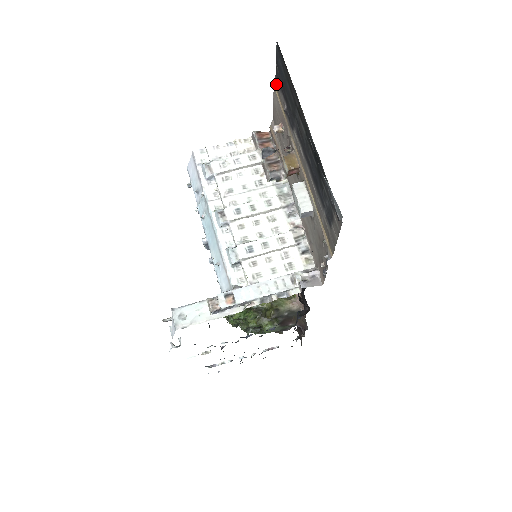
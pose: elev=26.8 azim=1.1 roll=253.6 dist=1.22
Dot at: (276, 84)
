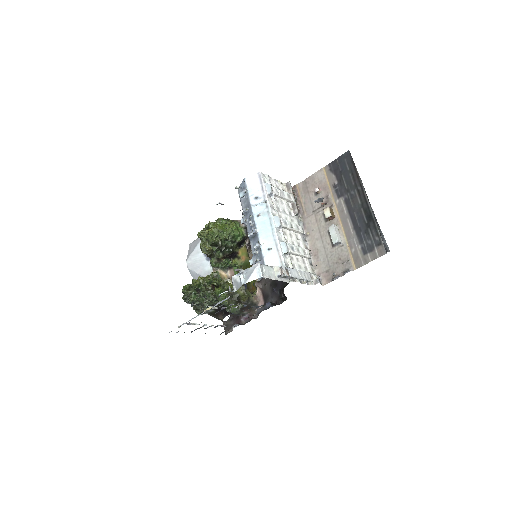
Dot at: (327, 168)
